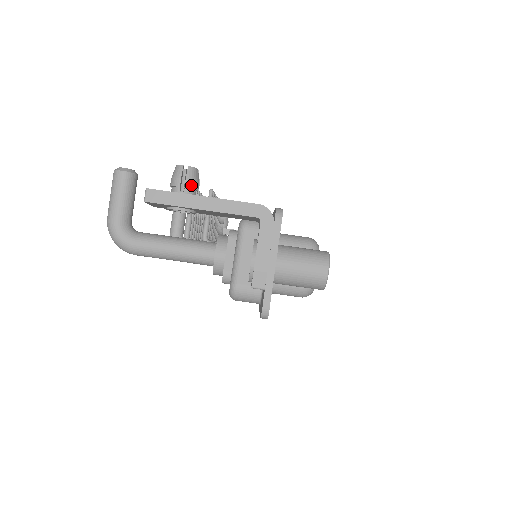
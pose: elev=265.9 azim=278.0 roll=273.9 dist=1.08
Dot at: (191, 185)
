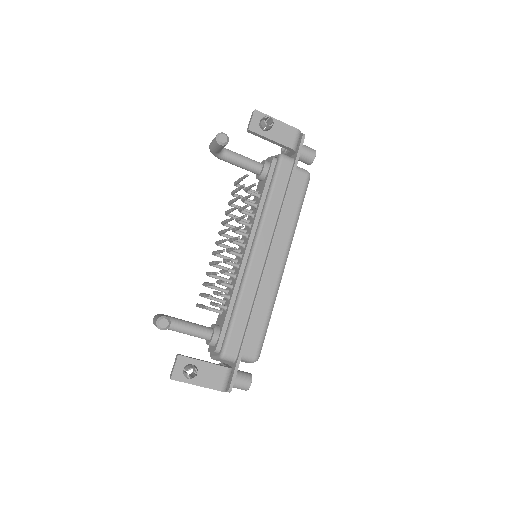
Dot at: occluded
